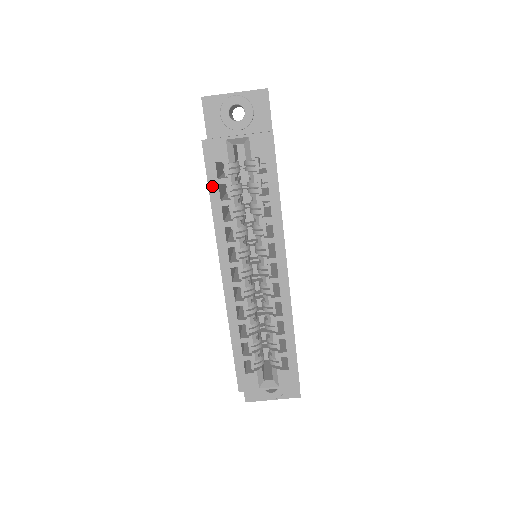
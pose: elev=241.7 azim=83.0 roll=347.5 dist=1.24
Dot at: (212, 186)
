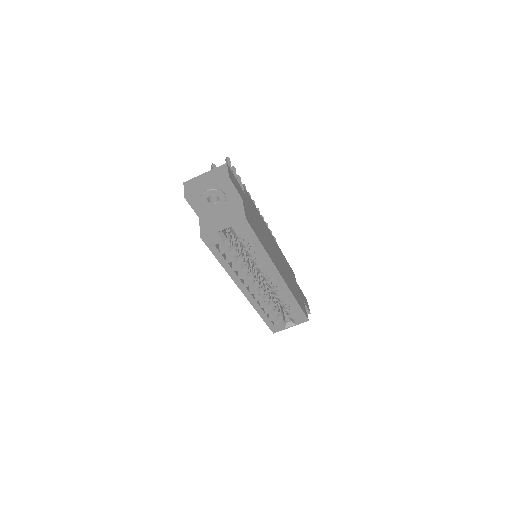
Dot at: (218, 256)
